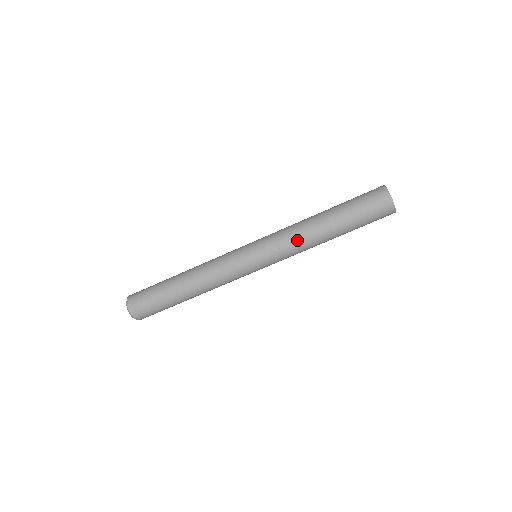
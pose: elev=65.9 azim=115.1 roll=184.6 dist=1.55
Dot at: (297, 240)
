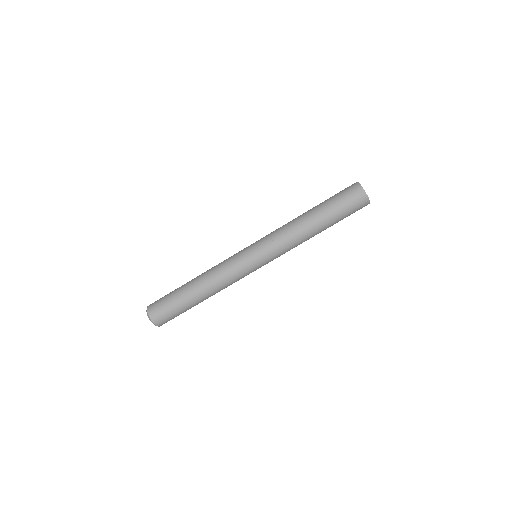
Dot at: (286, 229)
